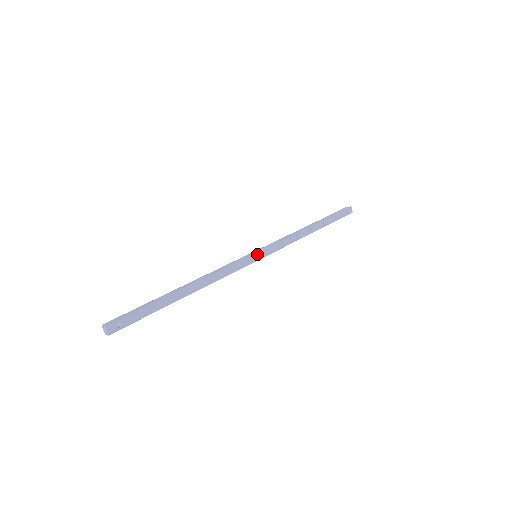
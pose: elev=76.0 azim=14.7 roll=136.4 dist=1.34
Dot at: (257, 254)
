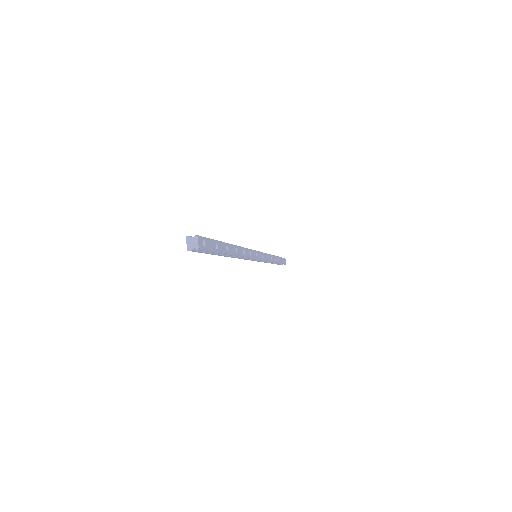
Dot at: (259, 253)
